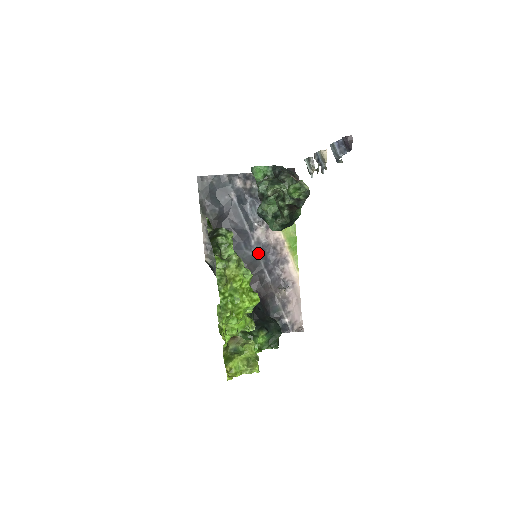
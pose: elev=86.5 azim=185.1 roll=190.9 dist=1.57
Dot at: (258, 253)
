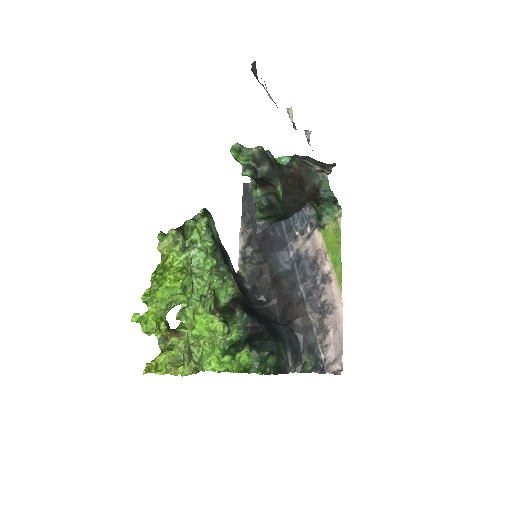
Dot at: (296, 267)
